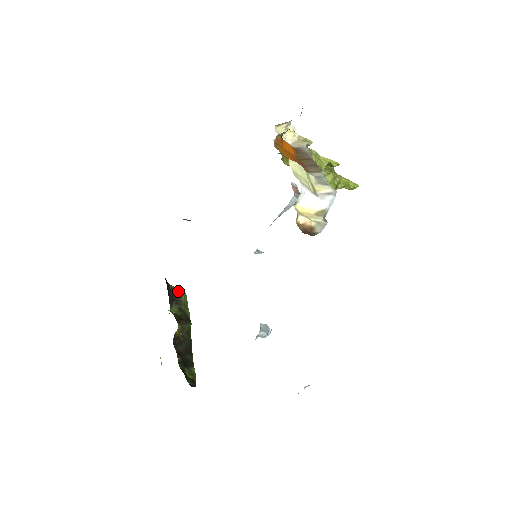
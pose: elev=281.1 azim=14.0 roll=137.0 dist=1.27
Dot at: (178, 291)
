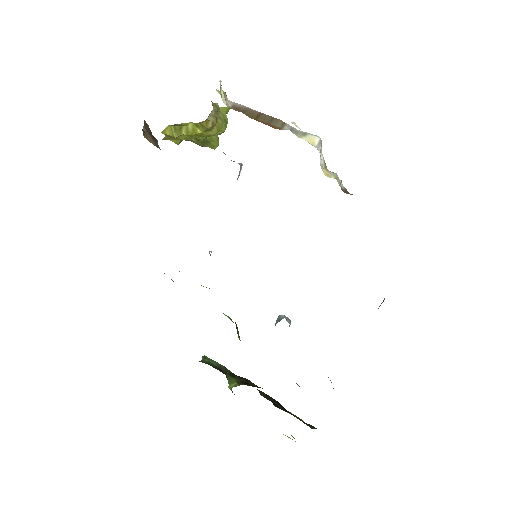
Dot at: (206, 361)
